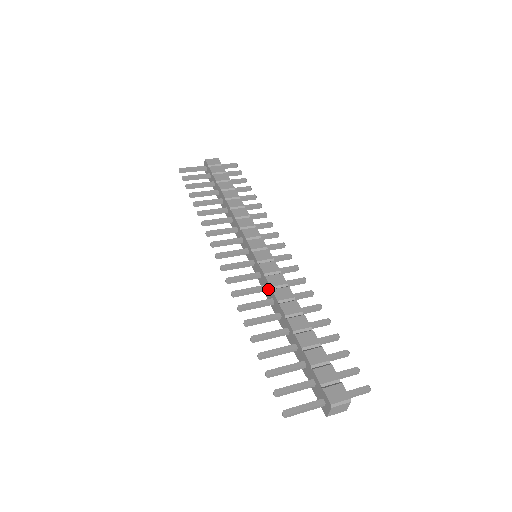
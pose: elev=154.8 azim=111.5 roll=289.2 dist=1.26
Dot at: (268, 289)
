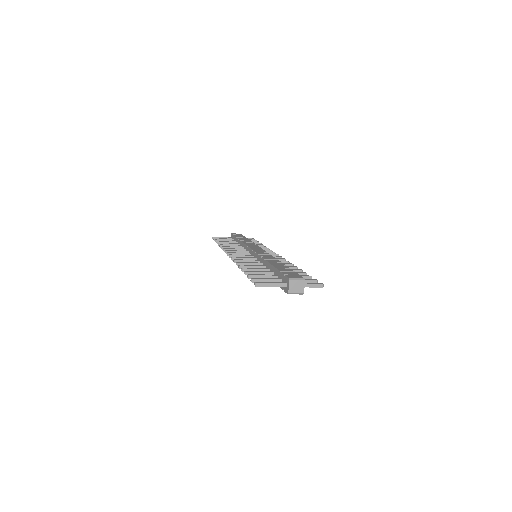
Dot at: (260, 260)
